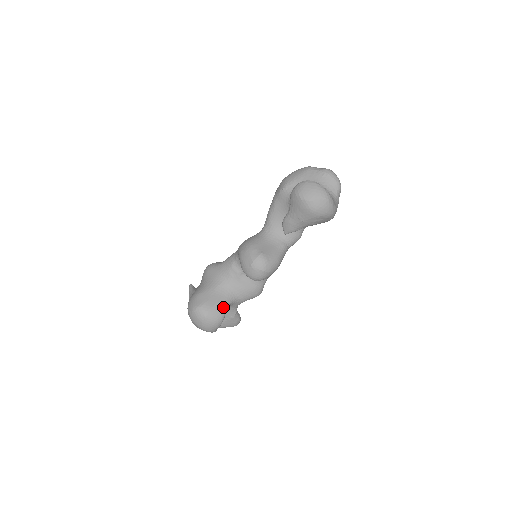
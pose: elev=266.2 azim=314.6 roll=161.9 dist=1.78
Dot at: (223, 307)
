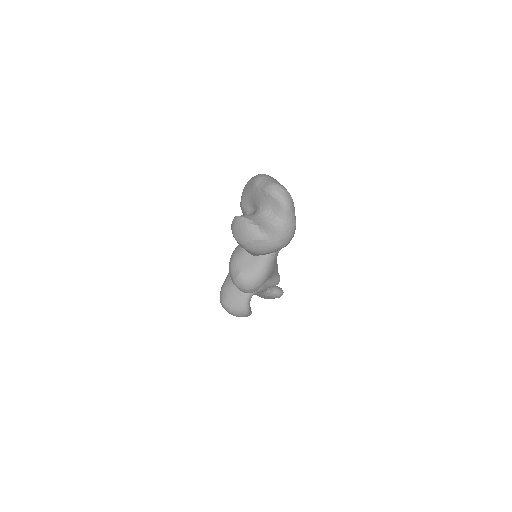
Dot at: (243, 301)
